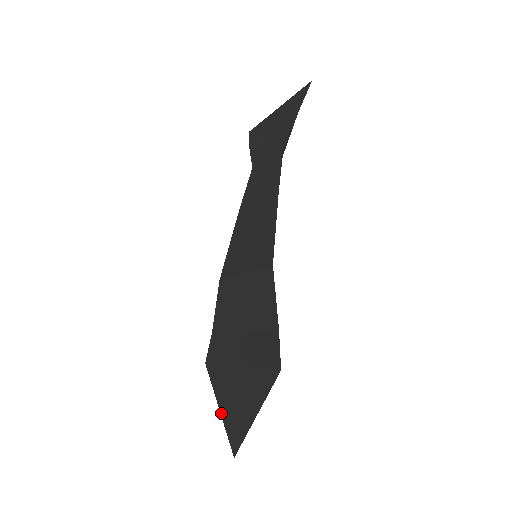
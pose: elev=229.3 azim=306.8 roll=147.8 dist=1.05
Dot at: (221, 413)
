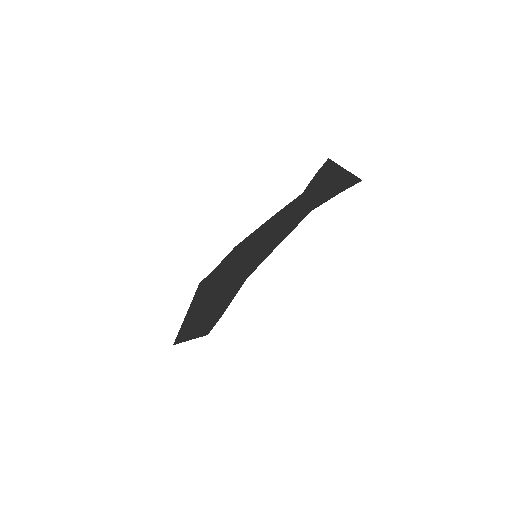
Dot at: (185, 318)
